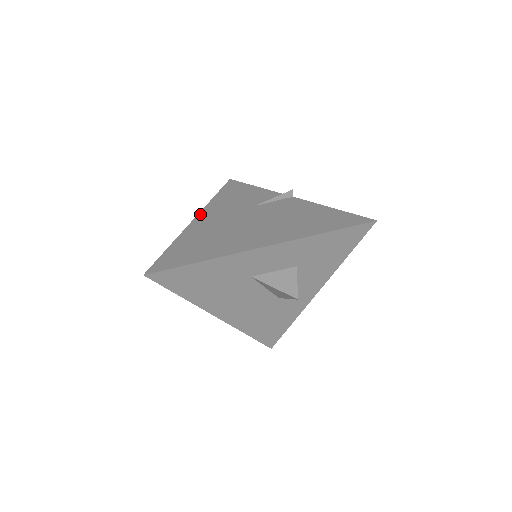
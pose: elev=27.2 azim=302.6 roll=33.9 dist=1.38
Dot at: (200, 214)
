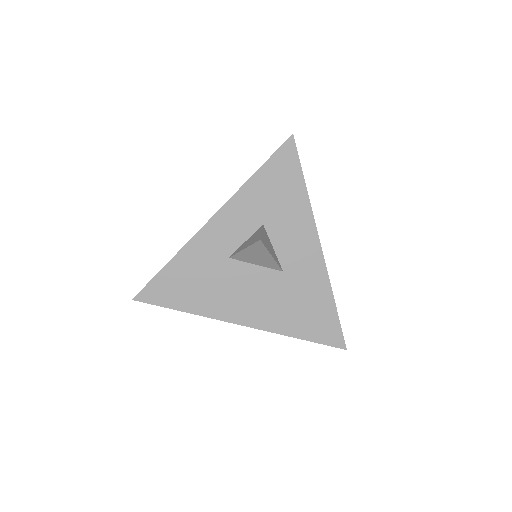
Dot at: occluded
